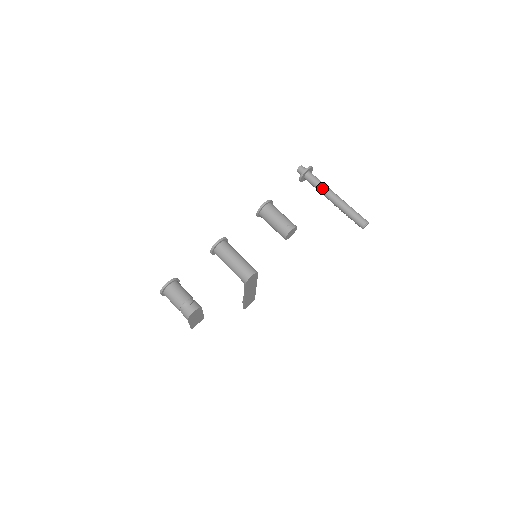
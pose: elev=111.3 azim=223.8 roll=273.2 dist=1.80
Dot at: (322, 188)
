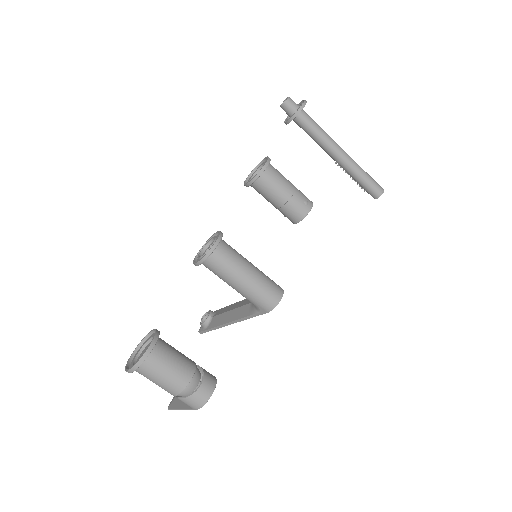
Dot at: (324, 137)
